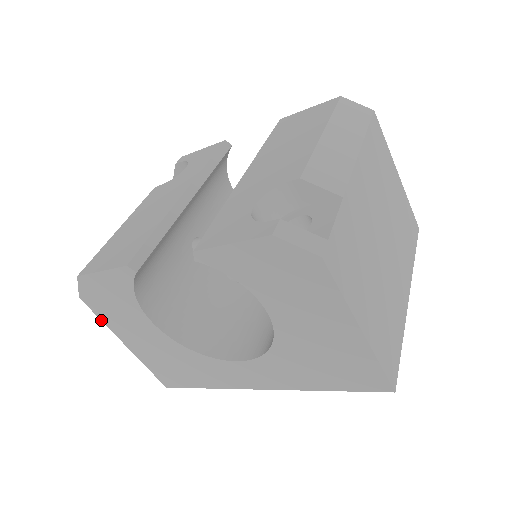
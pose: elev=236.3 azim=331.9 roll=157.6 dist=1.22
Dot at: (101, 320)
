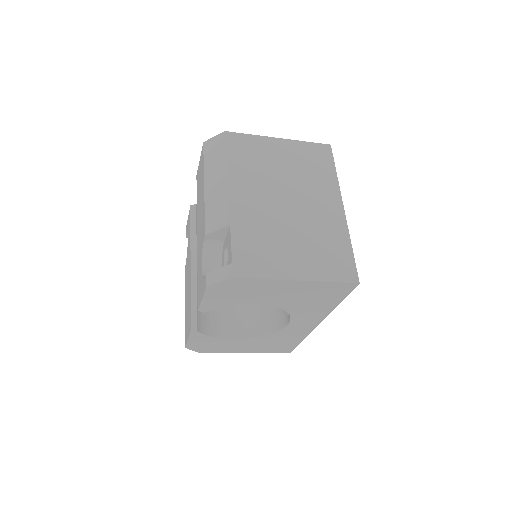
Dot at: occluded
